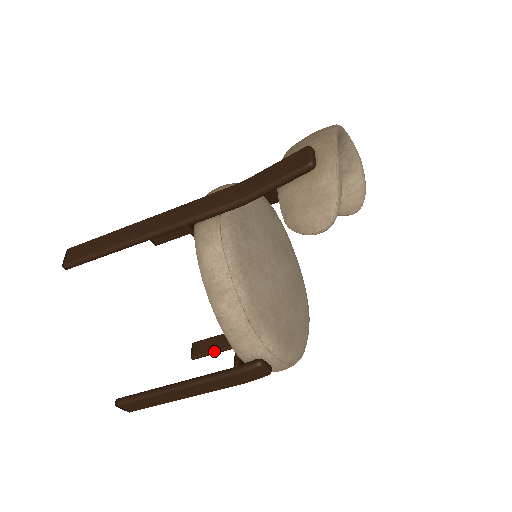
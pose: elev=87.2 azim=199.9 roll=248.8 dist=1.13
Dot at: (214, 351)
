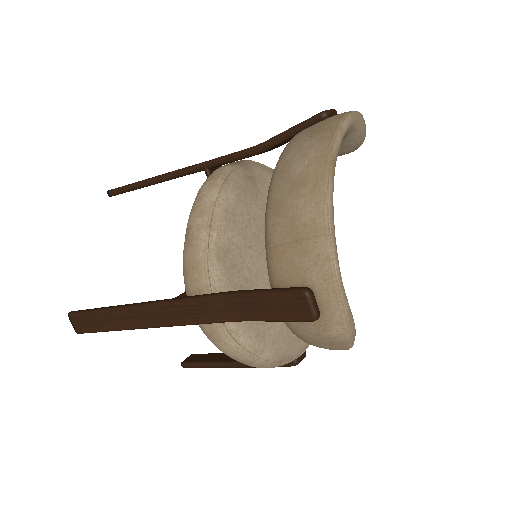
Dot at: occluded
